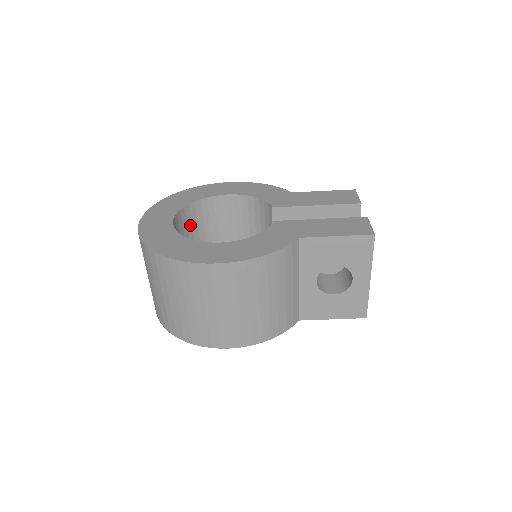
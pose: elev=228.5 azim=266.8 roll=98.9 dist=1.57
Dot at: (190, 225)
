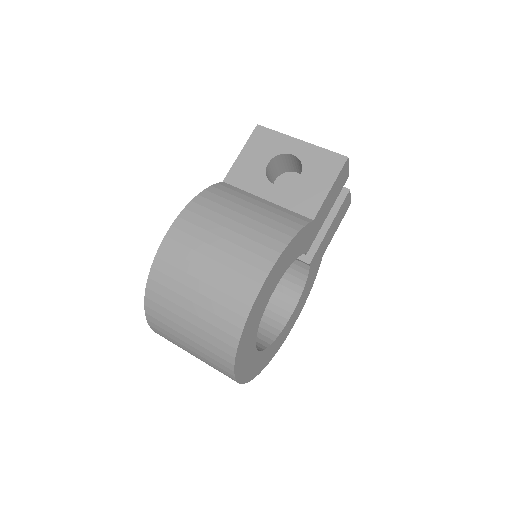
Dot at: occluded
